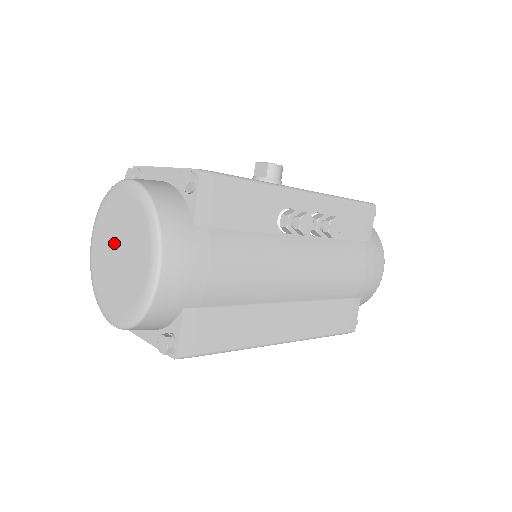
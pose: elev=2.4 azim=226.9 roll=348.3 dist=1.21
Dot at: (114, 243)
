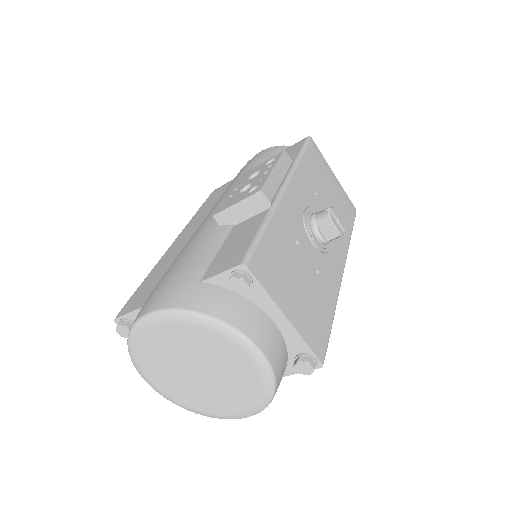
Dot at: (198, 363)
